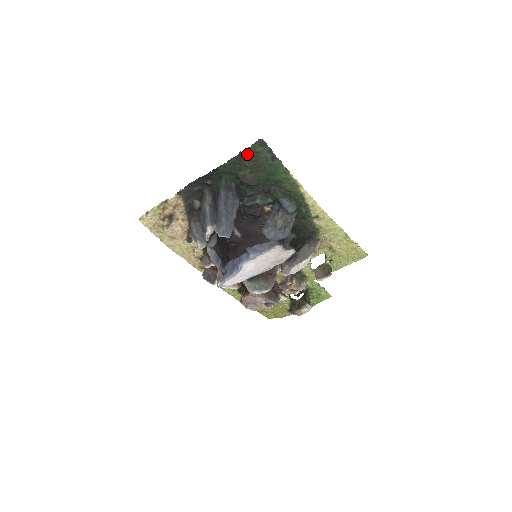
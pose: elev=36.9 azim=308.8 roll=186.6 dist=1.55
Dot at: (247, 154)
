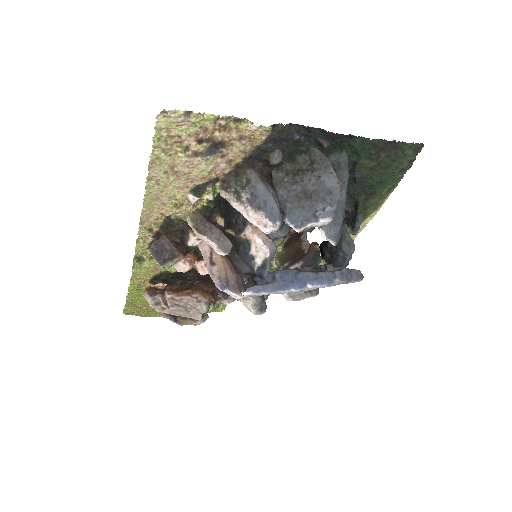
Dot at: (396, 147)
